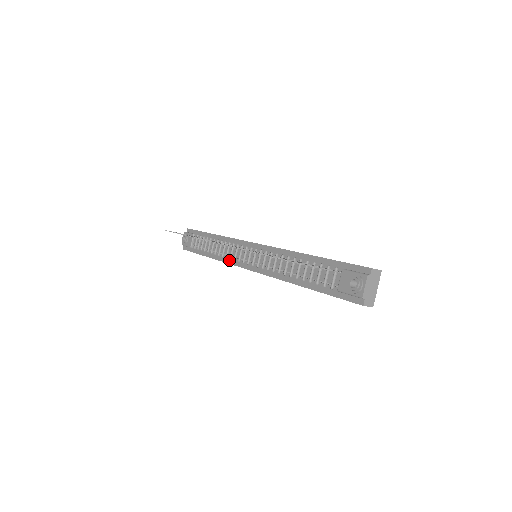
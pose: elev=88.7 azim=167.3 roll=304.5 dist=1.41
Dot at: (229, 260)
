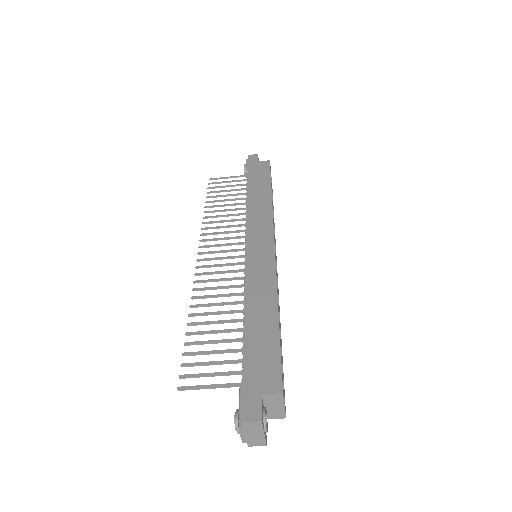
Dot at: occluded
